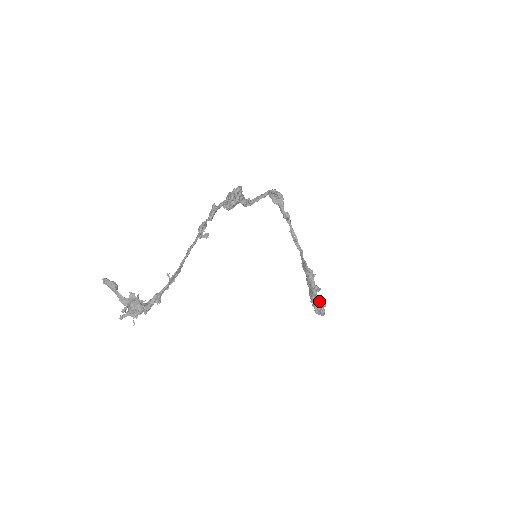
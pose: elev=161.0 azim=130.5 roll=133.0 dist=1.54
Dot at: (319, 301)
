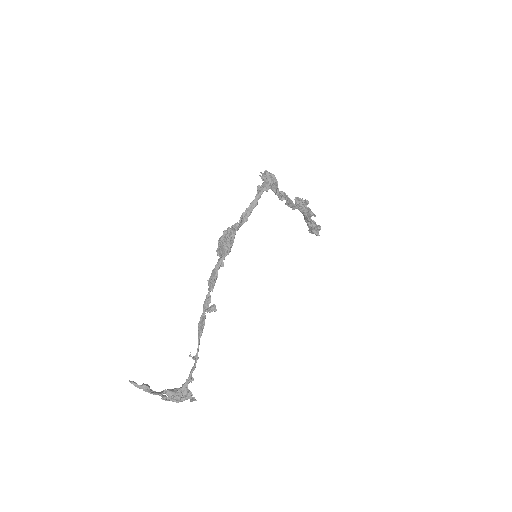
Dot at: (314, 228)
